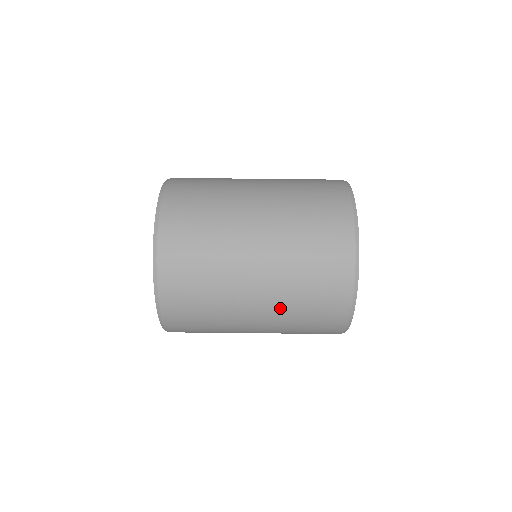
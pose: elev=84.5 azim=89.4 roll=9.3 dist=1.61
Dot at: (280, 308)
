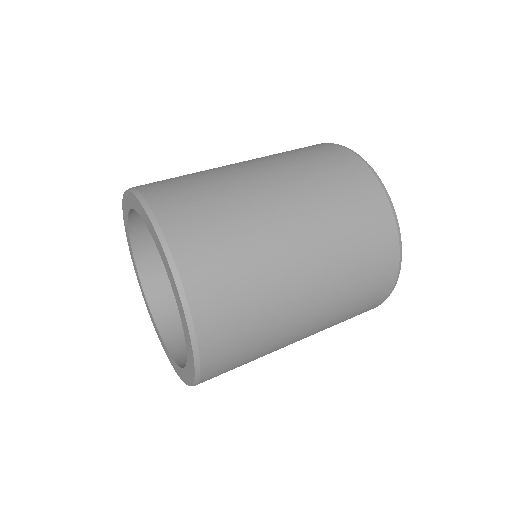
Dot at: (333, 296)
